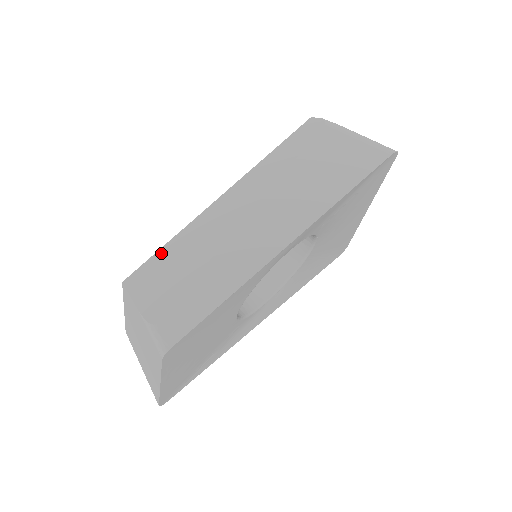
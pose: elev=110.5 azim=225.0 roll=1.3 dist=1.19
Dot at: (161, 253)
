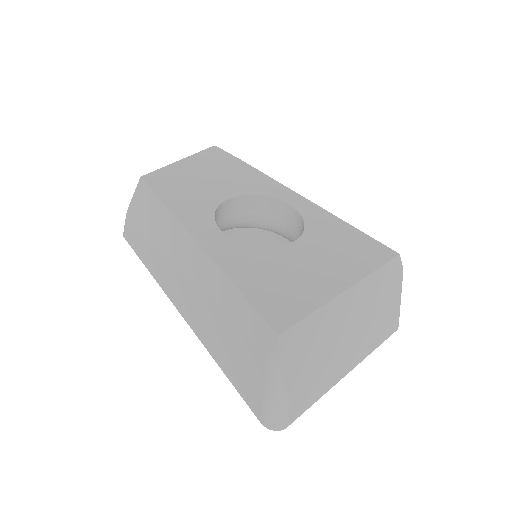
Dot at: (156, 200)
